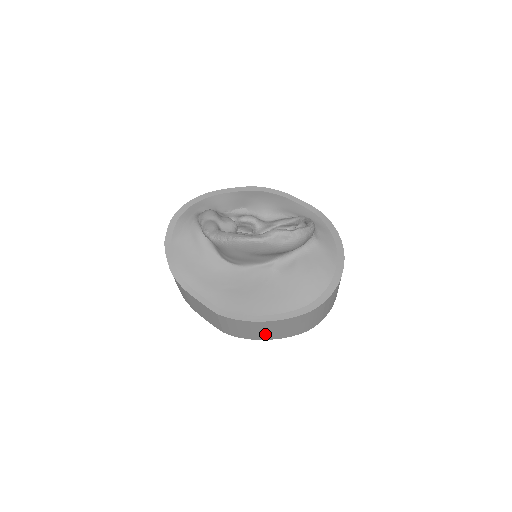
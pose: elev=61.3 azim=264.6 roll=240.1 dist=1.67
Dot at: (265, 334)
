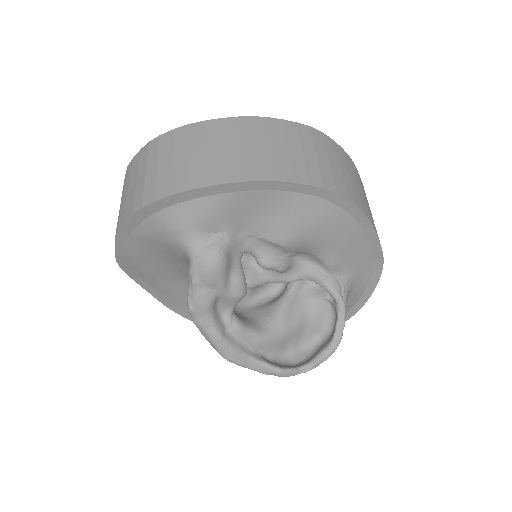
Dot at: occluded
